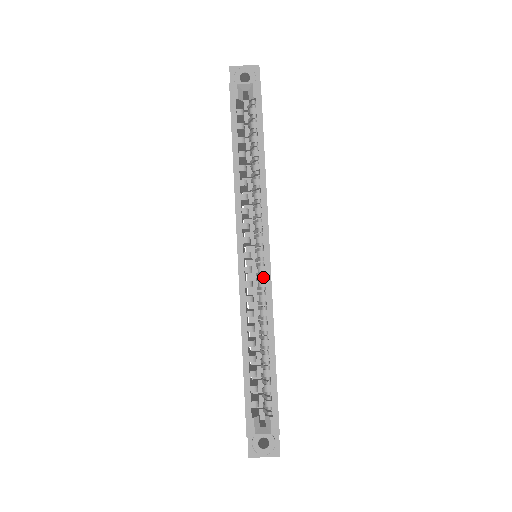
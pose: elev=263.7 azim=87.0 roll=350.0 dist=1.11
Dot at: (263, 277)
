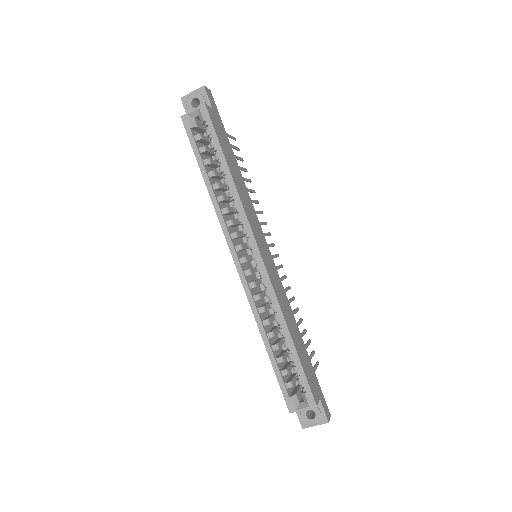
Dot at: (262, 275)
